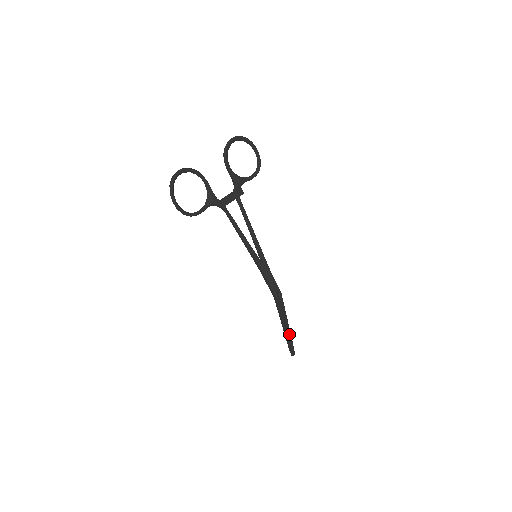
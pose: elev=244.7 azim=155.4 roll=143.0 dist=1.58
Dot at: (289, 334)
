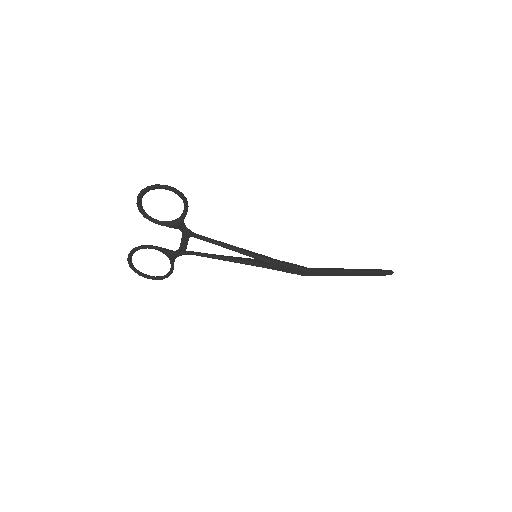
Dot at: (362, 273)
